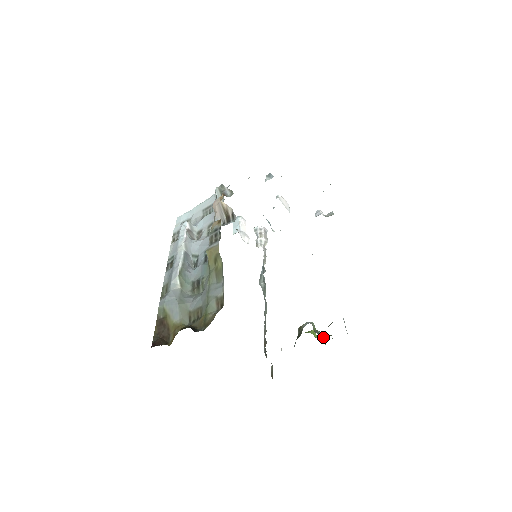
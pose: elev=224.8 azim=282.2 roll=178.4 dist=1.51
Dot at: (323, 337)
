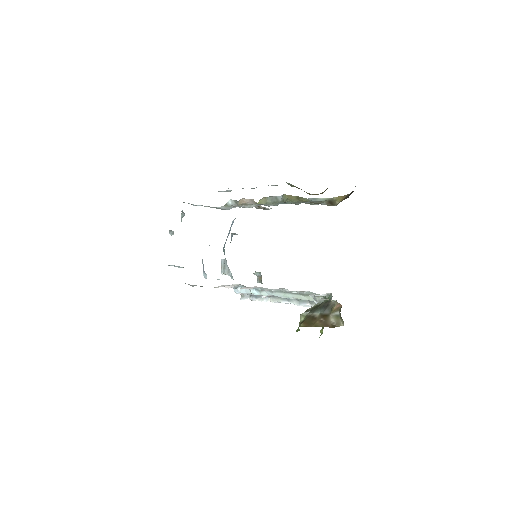
Dot at: occluded
